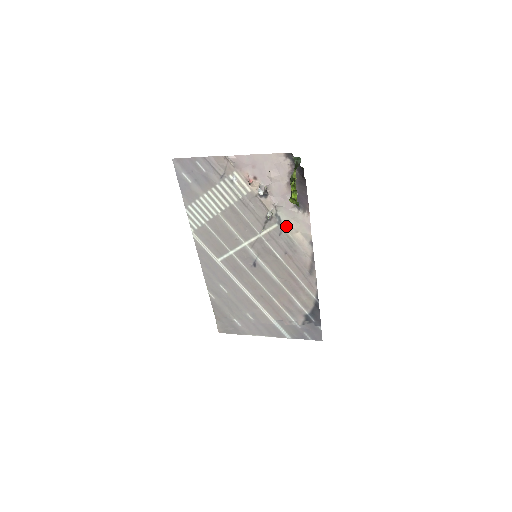
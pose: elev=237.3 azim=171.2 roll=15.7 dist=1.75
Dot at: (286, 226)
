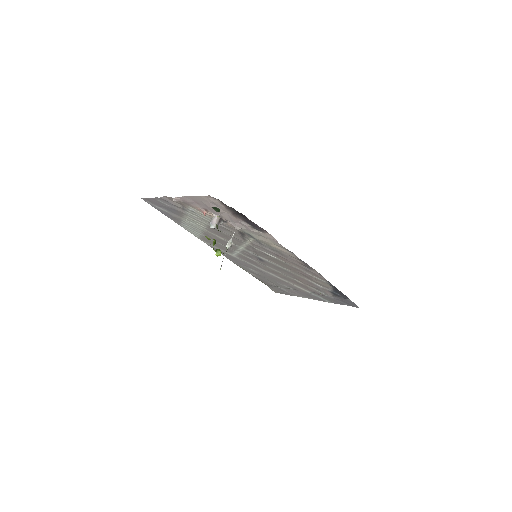
Dot at: (260, 240)
